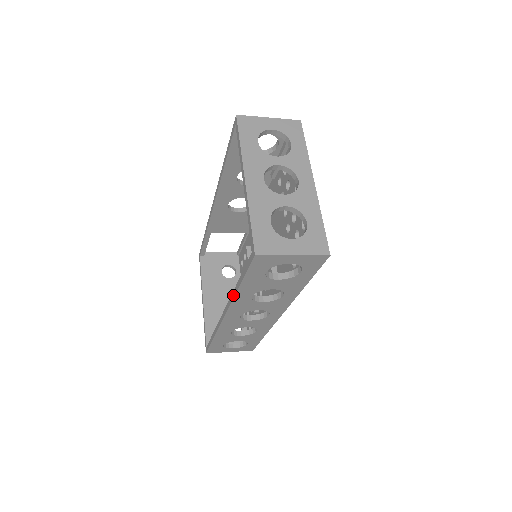
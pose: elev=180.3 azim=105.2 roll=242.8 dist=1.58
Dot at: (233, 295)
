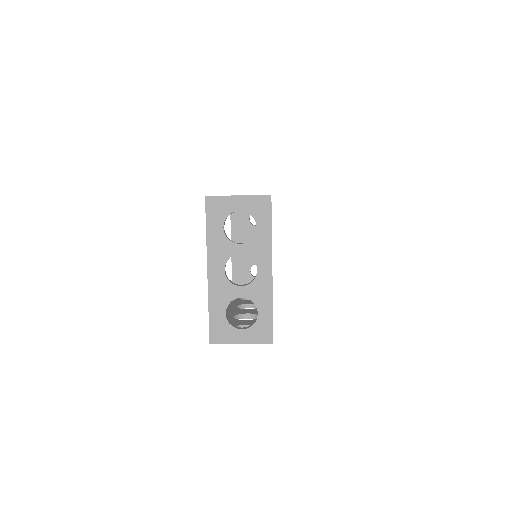
Dot at: occluded
